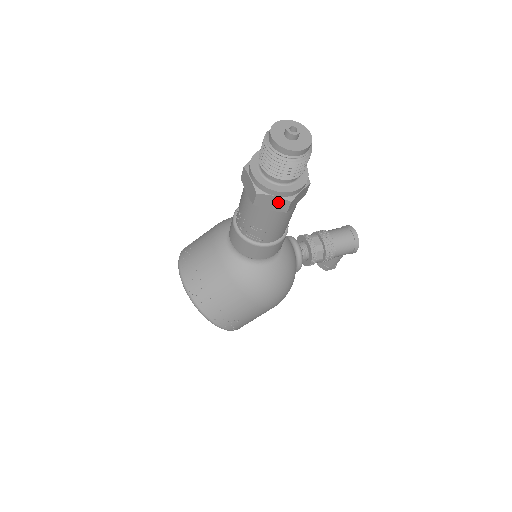
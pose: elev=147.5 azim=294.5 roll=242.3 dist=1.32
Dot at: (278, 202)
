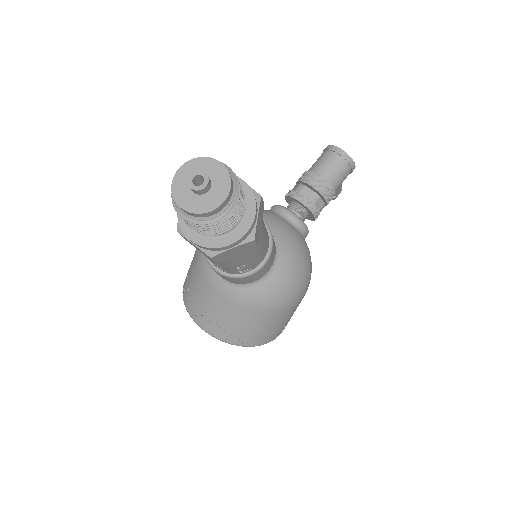
Dot at: (240, 248)
